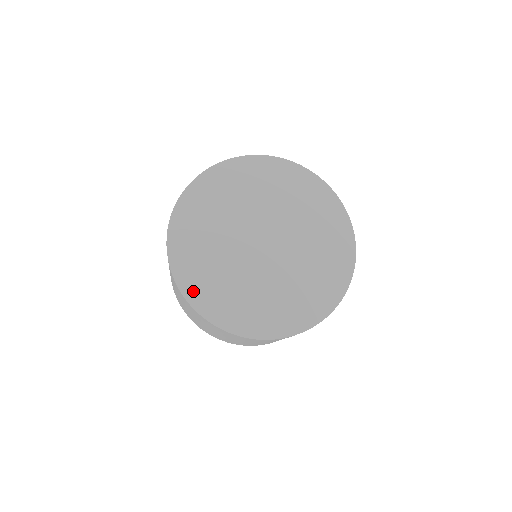
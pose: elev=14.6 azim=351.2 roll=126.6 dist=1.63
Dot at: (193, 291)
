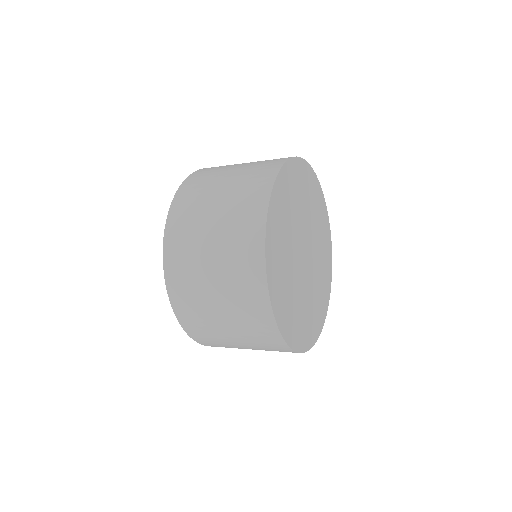
Dot at: (273, 285)
